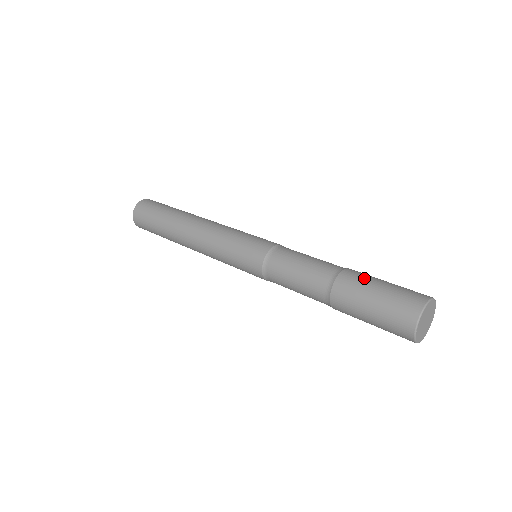
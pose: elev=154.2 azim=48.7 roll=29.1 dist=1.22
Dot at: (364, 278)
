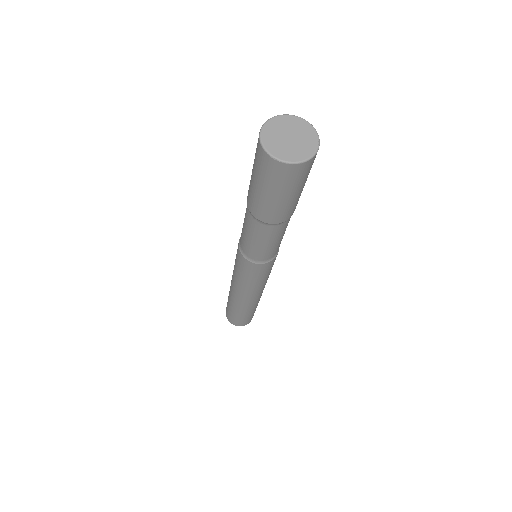
Dot at: occluded
